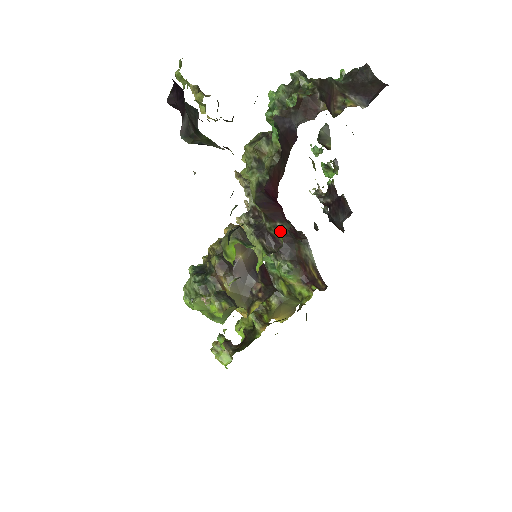
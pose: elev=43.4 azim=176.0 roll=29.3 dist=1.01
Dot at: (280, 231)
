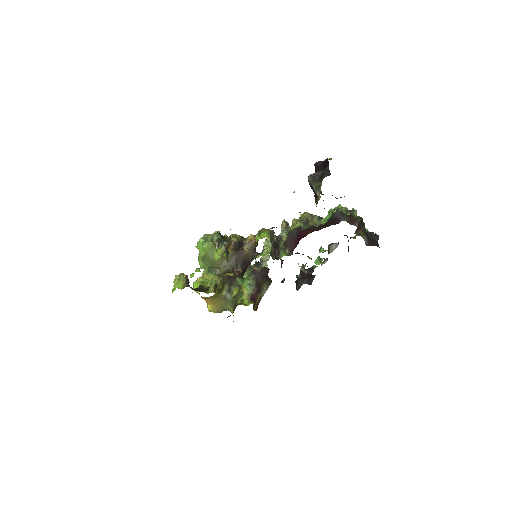
Dot at: (285, 253)
